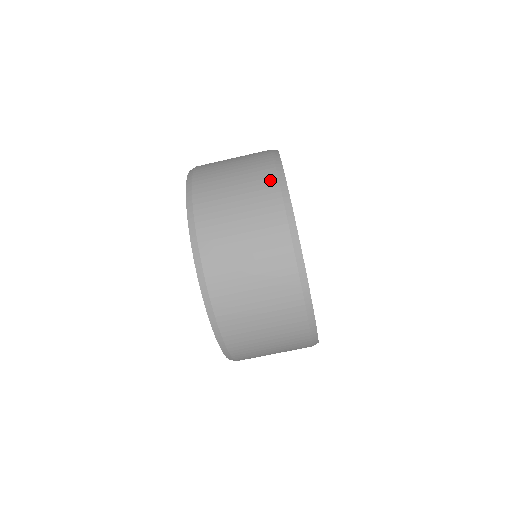
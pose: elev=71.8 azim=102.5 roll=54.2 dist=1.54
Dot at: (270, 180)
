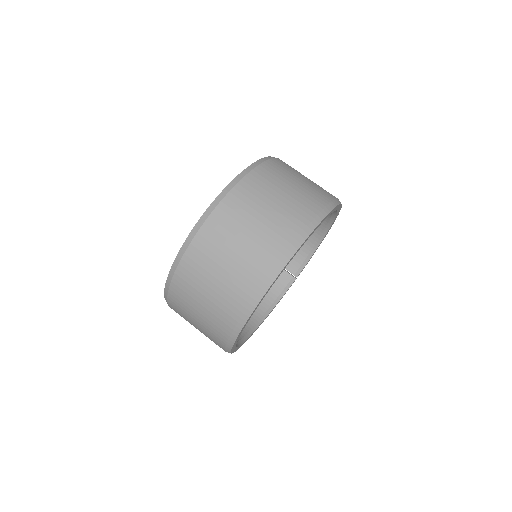
Dot at: (284, 243)
